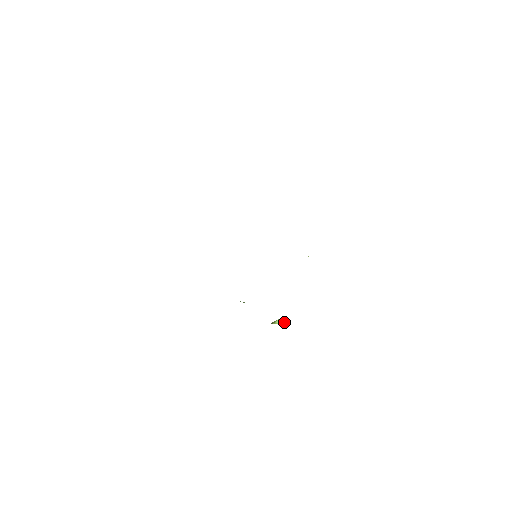
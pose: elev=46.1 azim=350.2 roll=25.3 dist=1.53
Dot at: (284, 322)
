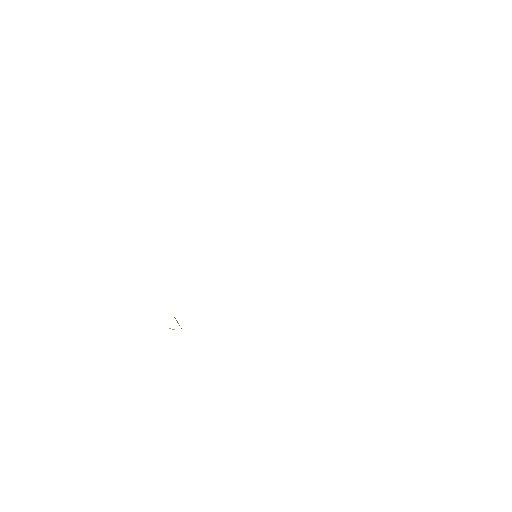
Dot at: occluded
